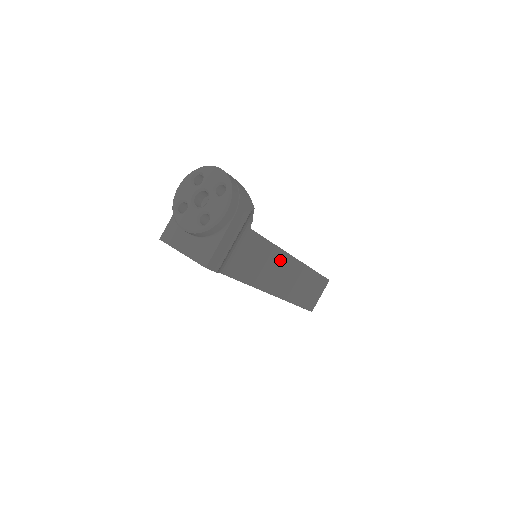
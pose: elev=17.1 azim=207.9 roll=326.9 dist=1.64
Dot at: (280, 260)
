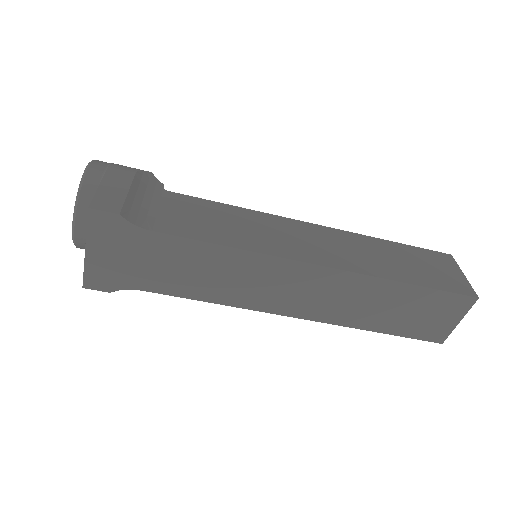
Dot at: (276, 224)
